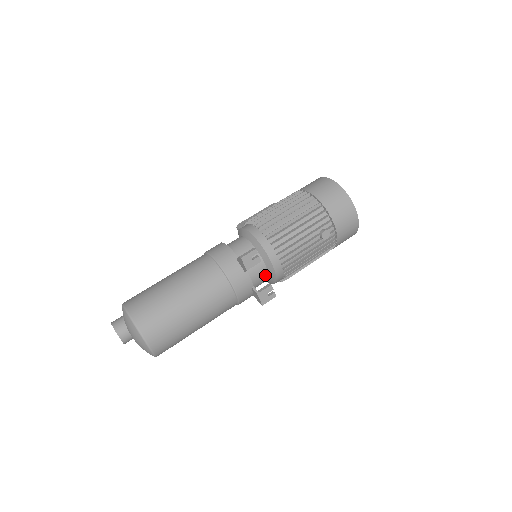
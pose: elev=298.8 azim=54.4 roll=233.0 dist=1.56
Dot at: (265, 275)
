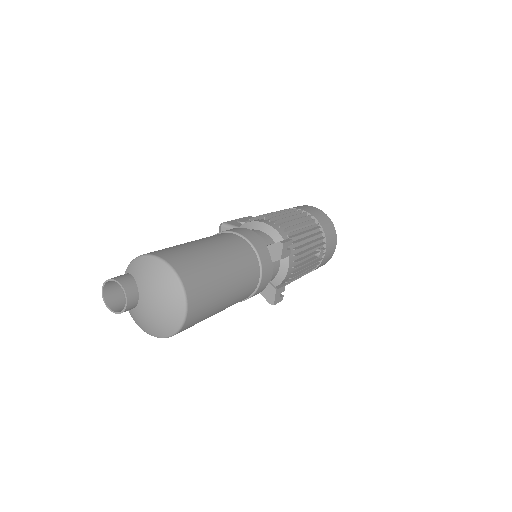
Dot at: (274, 275)
